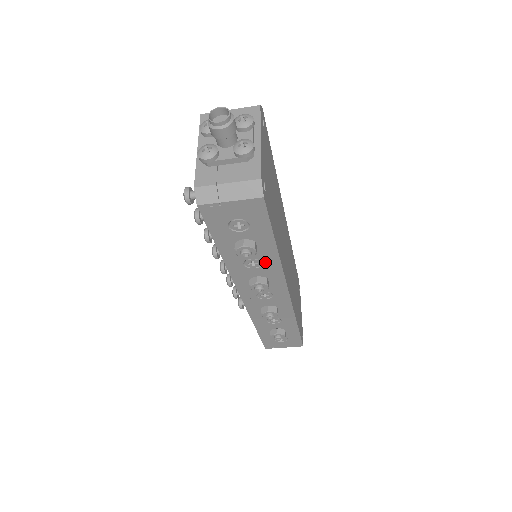
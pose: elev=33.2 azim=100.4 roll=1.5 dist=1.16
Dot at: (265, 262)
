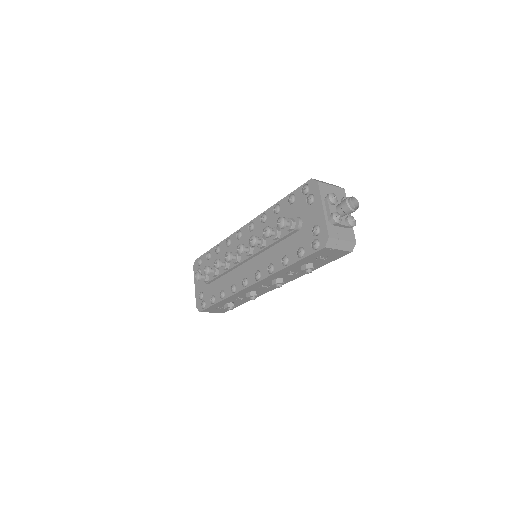
Dot at: (298, 273)
